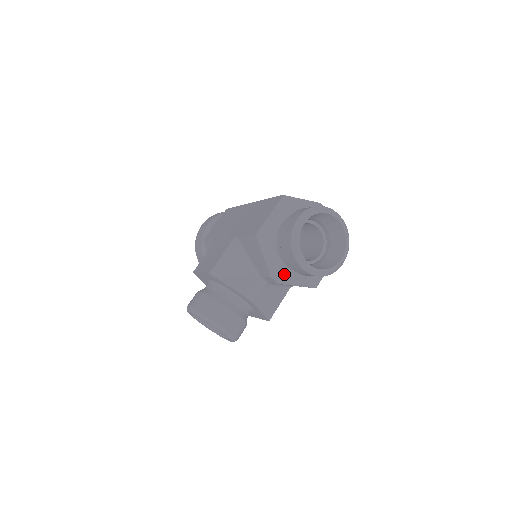
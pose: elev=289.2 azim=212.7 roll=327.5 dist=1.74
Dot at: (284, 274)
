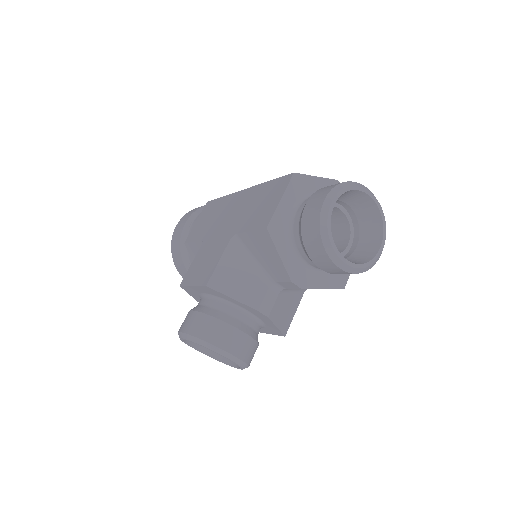
Dot at: (306, 275)
